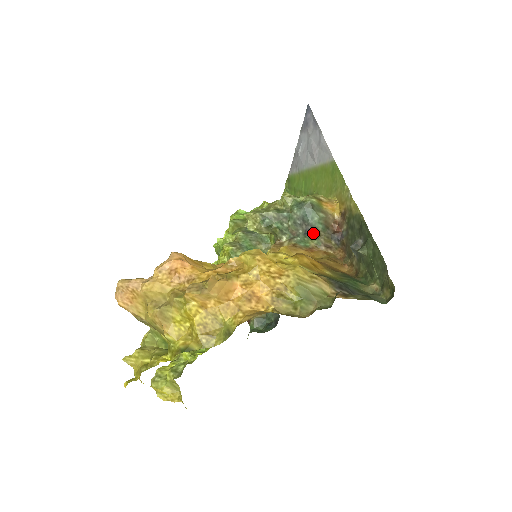
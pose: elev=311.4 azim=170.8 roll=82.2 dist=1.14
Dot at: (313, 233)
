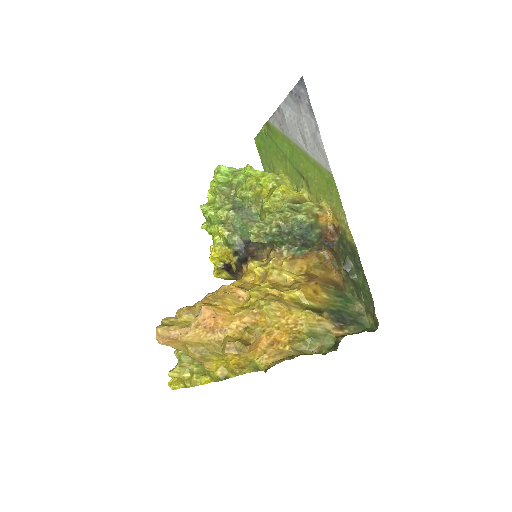
Dot at: (309, 245)
